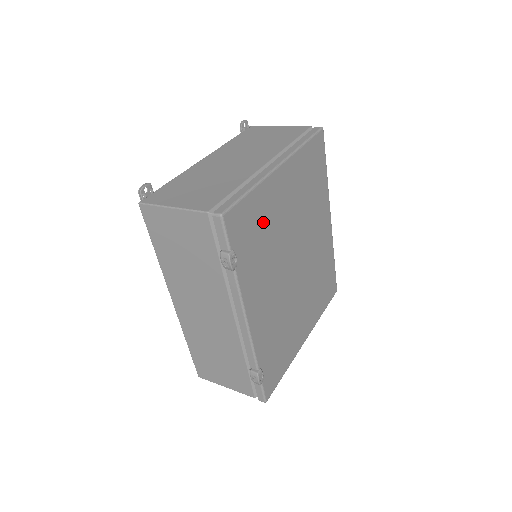
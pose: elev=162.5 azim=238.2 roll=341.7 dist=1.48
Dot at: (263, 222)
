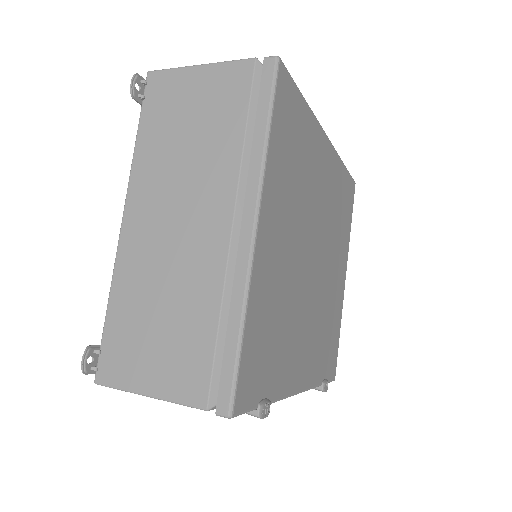
Dot at: (271, 315)
